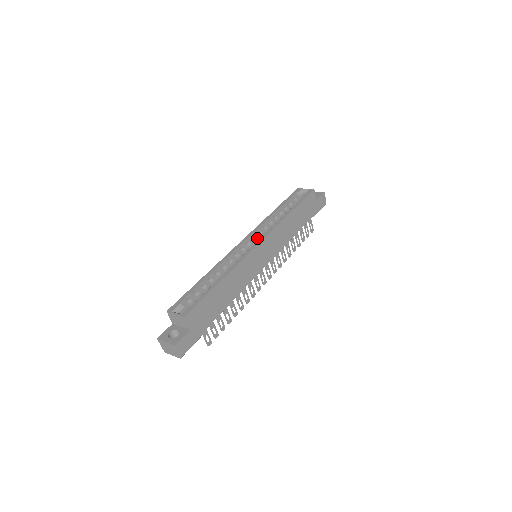
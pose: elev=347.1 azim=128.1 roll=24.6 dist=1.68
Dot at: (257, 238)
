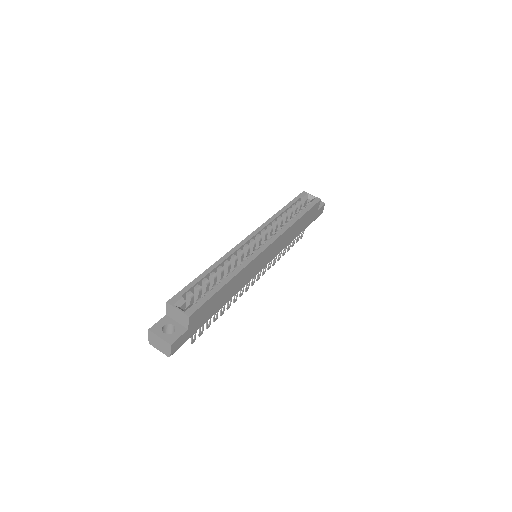
Dot at: occluded
